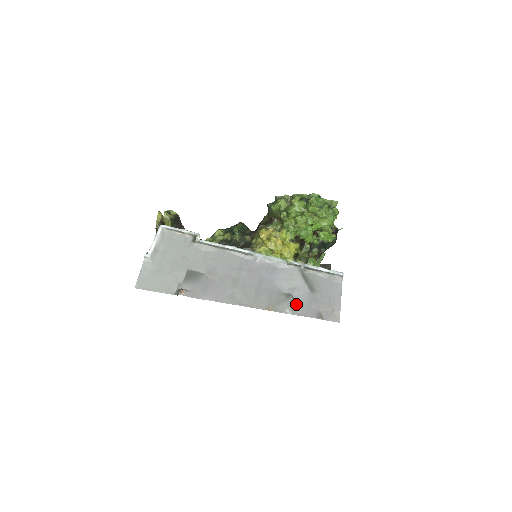
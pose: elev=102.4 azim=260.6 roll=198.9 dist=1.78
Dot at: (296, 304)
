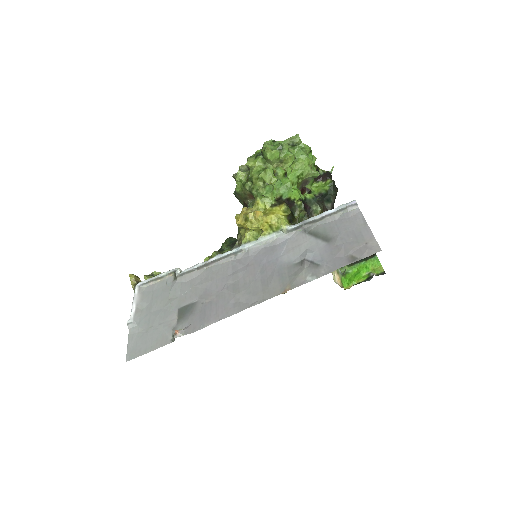
Dot at: (316, 265)
